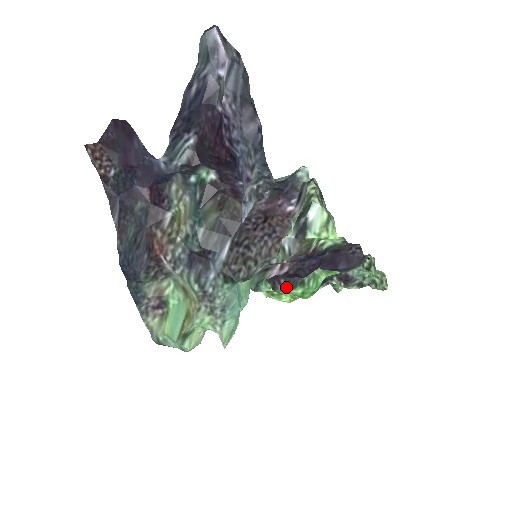
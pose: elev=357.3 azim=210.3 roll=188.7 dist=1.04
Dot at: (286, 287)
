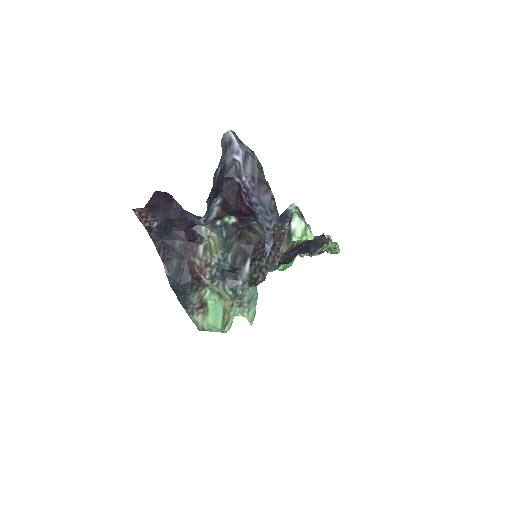
Dot at: (274, 268)
